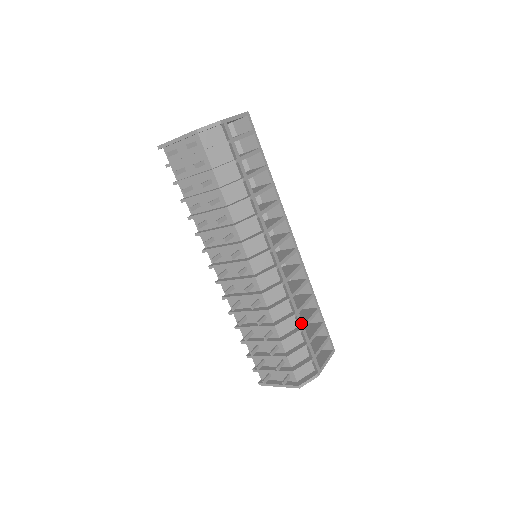
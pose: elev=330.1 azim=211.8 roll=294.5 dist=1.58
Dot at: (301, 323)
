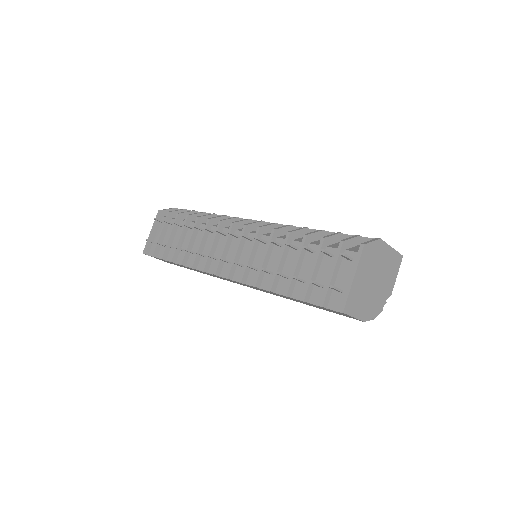
Dot at: occluded
